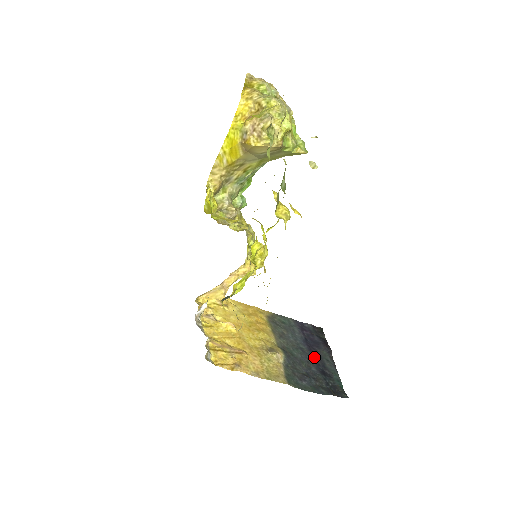
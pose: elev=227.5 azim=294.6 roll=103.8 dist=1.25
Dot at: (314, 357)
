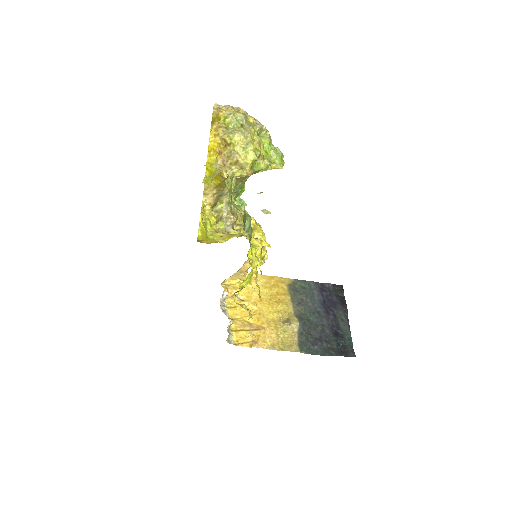
Dot at: (329, 319)
